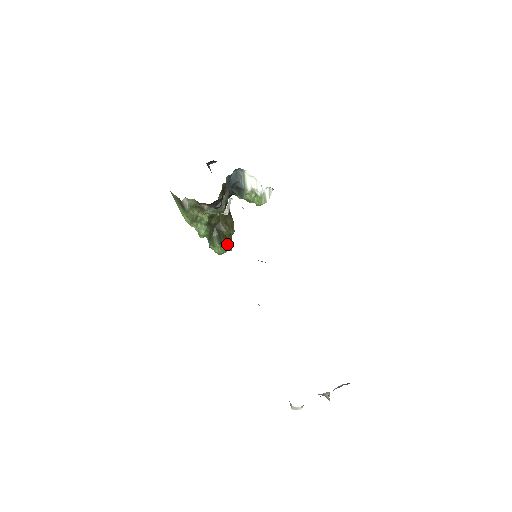
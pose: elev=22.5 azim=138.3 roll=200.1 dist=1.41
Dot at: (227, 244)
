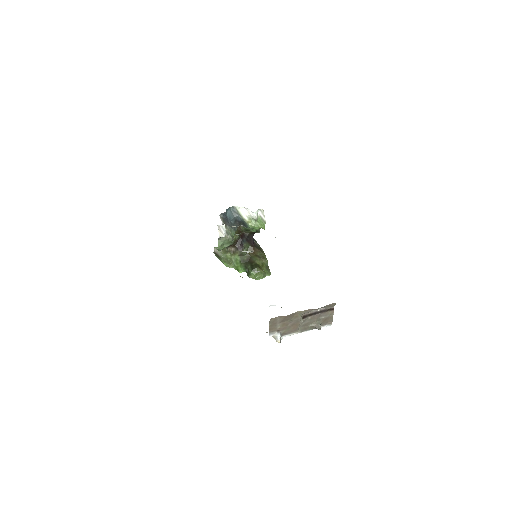
Dot at: (262, 270)
